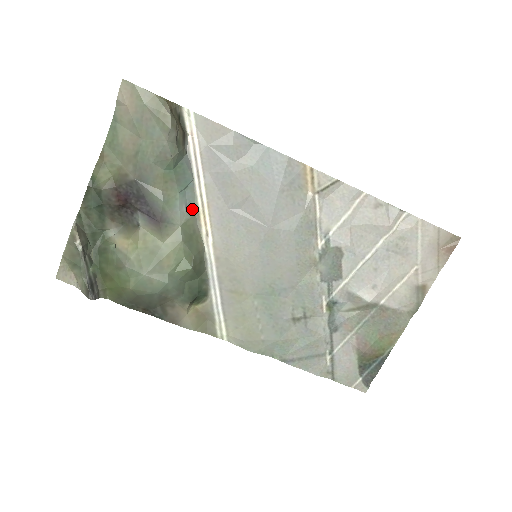
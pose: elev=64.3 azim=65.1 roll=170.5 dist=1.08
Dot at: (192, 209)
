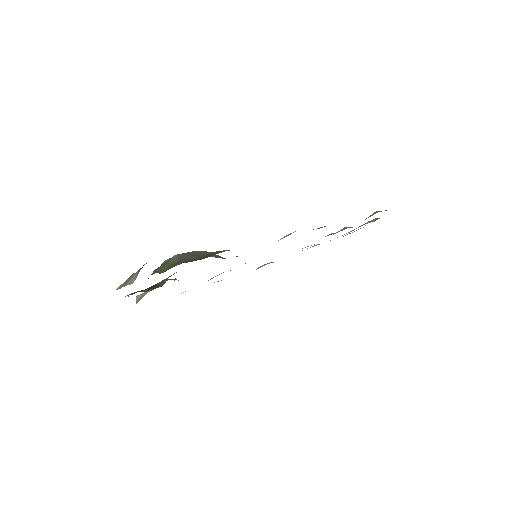
Dot at: occluded
